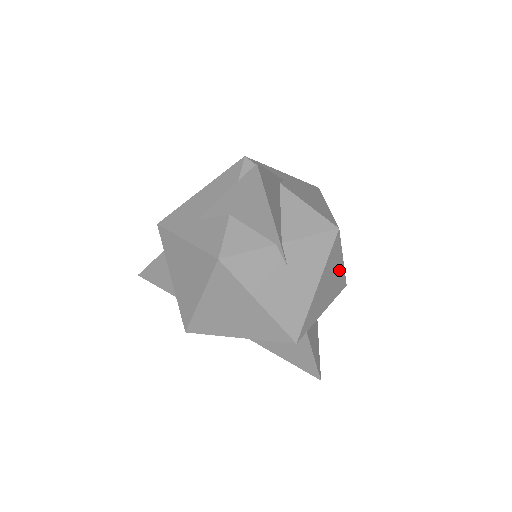
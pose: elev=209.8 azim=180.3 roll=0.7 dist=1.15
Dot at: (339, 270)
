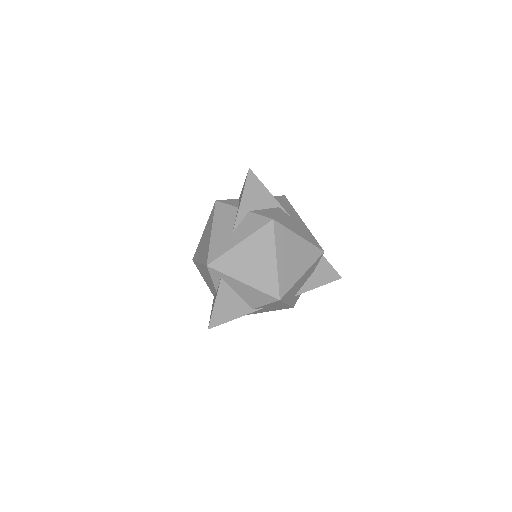
Dot at: occluded
